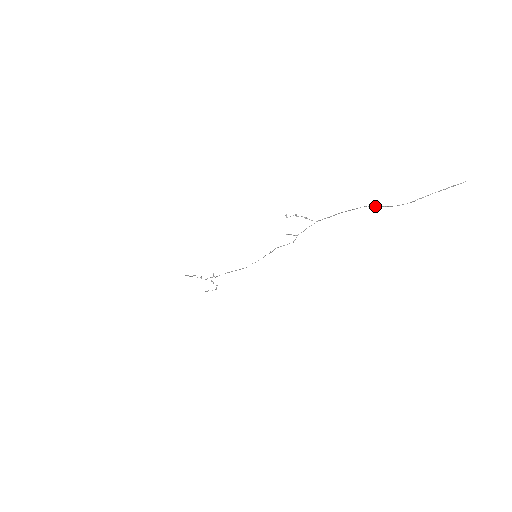
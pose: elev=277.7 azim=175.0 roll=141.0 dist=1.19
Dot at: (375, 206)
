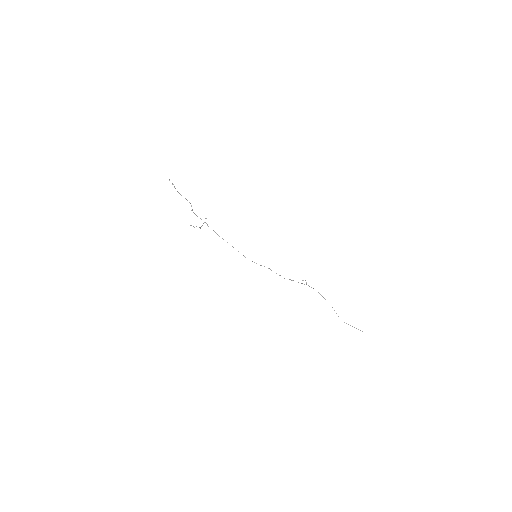
Dot at: (334, 310)
